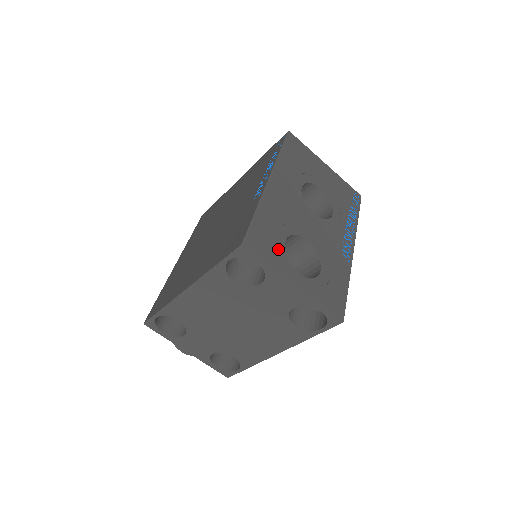
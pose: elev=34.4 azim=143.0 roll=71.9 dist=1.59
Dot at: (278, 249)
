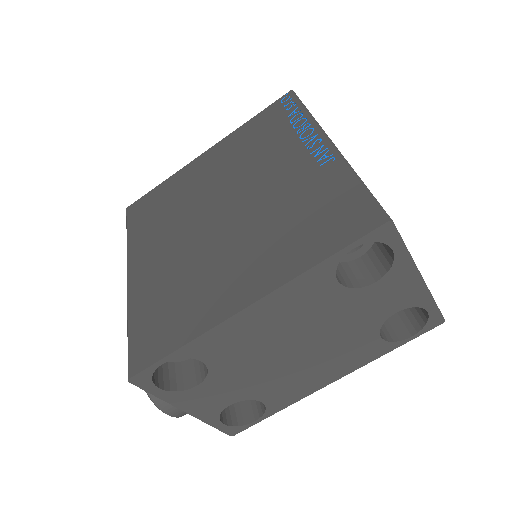
Dot at: occluded
